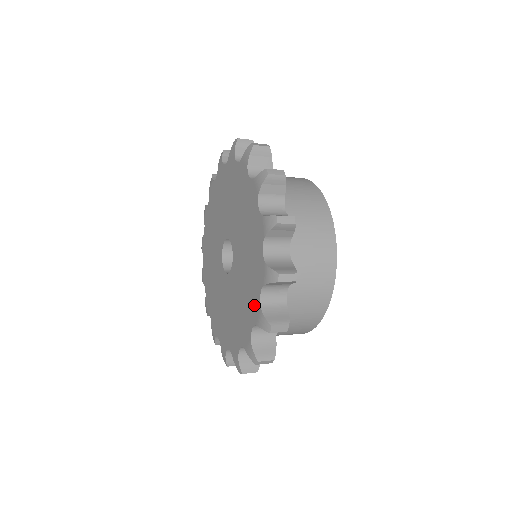
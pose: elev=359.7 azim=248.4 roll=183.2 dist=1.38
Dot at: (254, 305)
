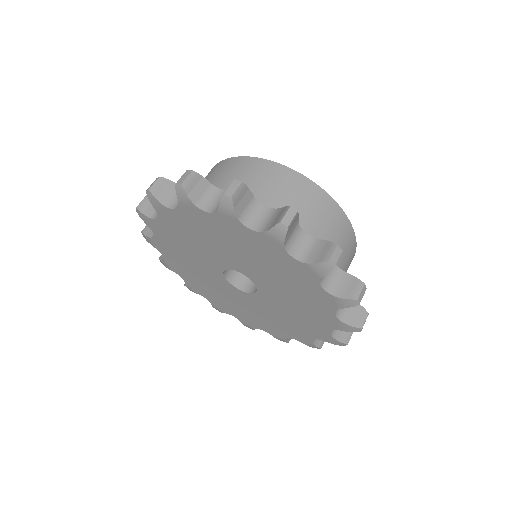
Dot at: (276, 332)
